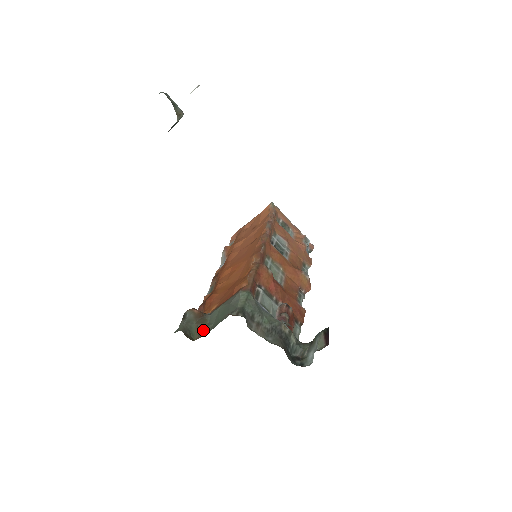
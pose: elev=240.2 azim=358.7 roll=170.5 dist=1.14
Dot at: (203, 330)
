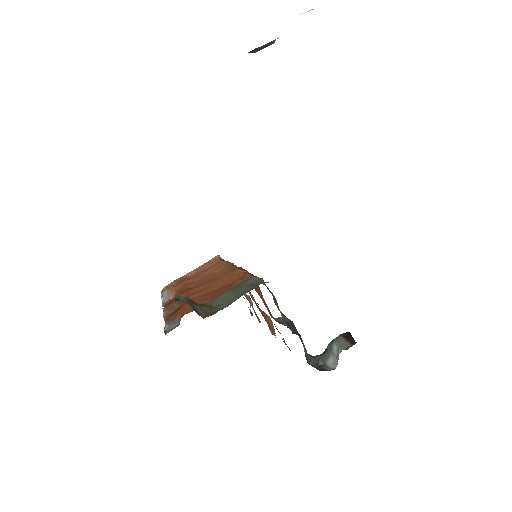
Dot at: (211, 310)
